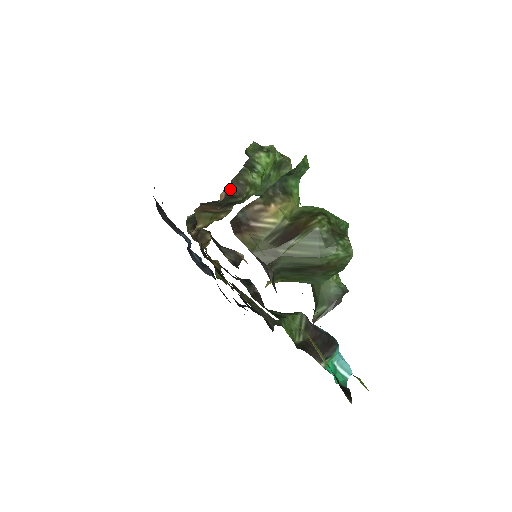
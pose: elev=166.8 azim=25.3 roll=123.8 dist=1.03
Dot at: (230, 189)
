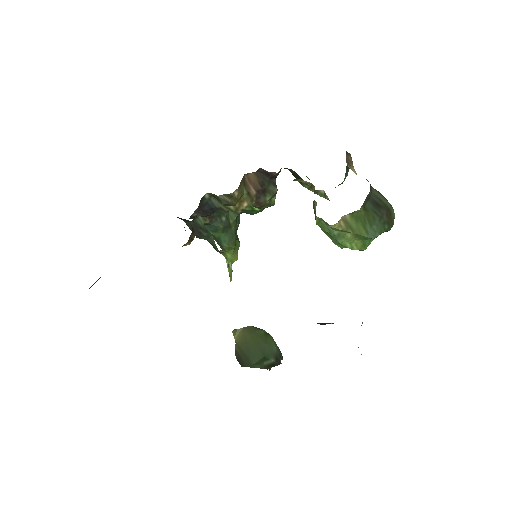
Dot at: (276, 176)
